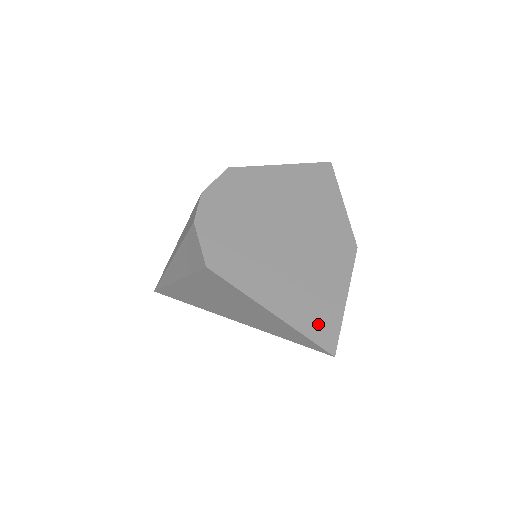
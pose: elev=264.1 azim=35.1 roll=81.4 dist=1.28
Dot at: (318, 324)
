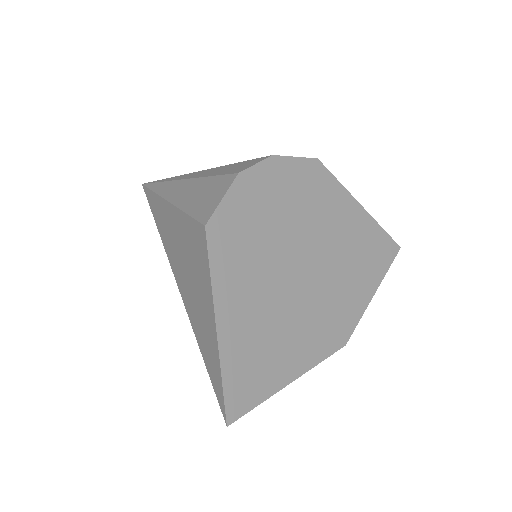
Dot at: (244, 381)
